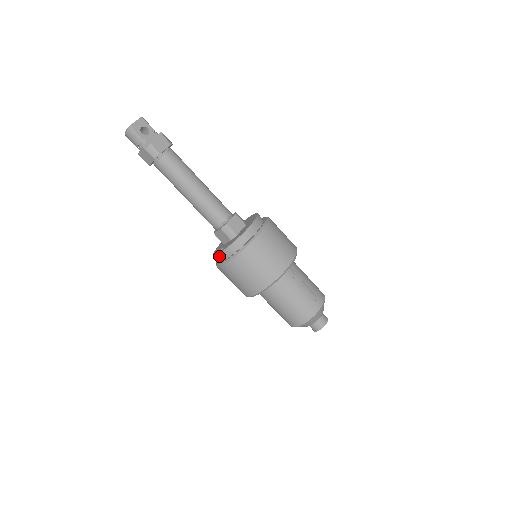
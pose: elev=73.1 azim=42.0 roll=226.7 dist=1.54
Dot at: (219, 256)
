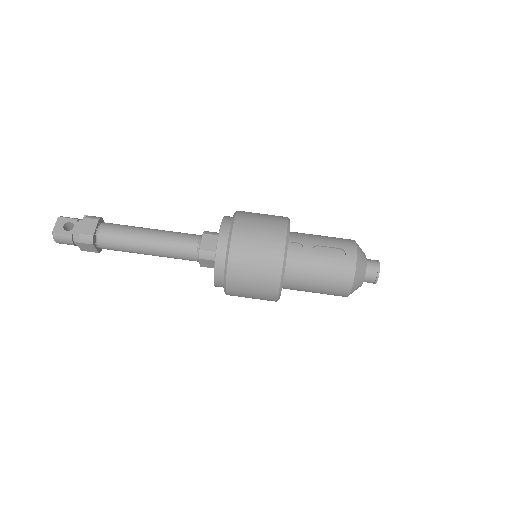
Dot at: (217, 284)
